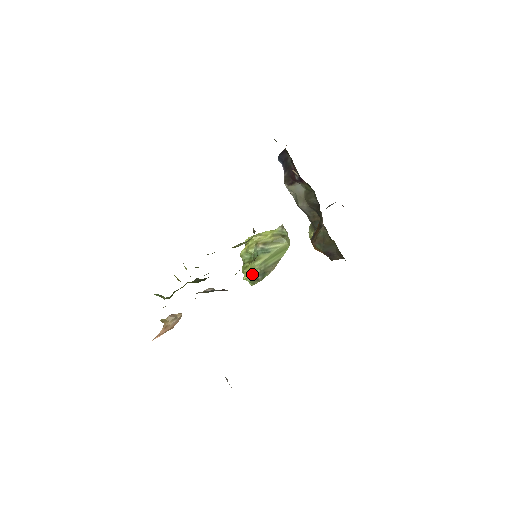
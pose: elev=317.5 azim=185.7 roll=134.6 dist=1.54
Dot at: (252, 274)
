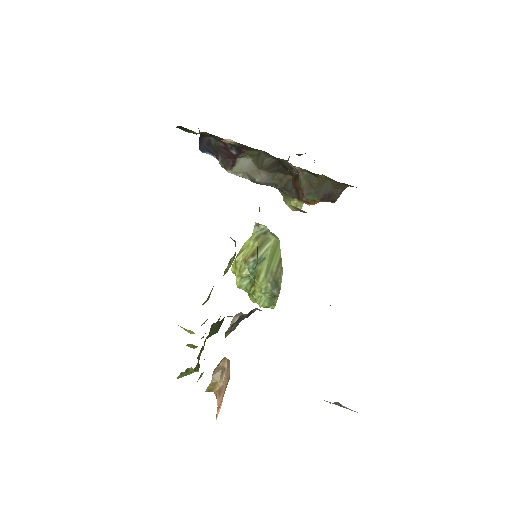
Dot at: (265, 294)
